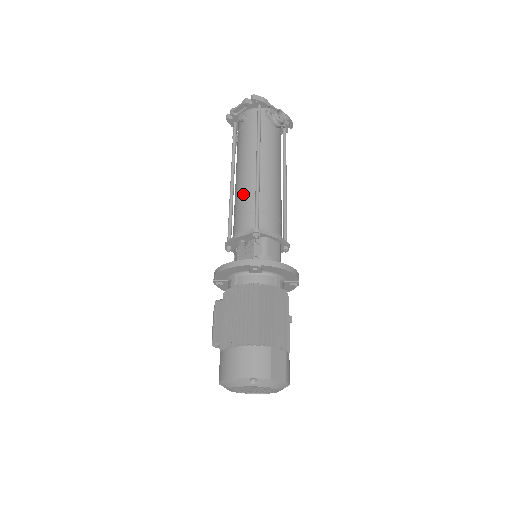
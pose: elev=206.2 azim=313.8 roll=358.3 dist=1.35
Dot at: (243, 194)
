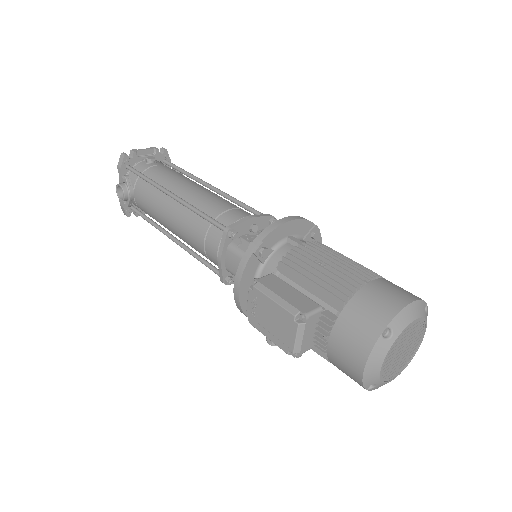
Dot at: (217, 197)
